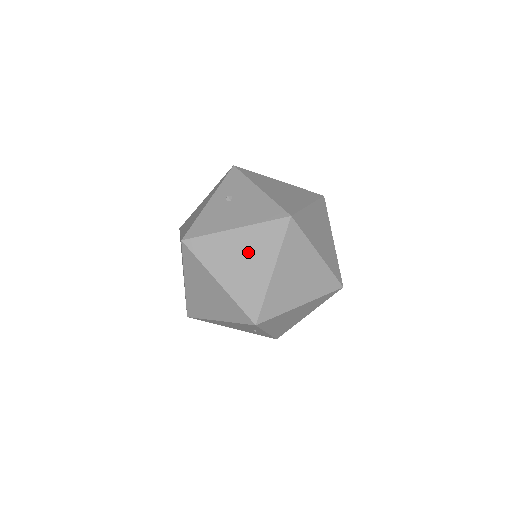
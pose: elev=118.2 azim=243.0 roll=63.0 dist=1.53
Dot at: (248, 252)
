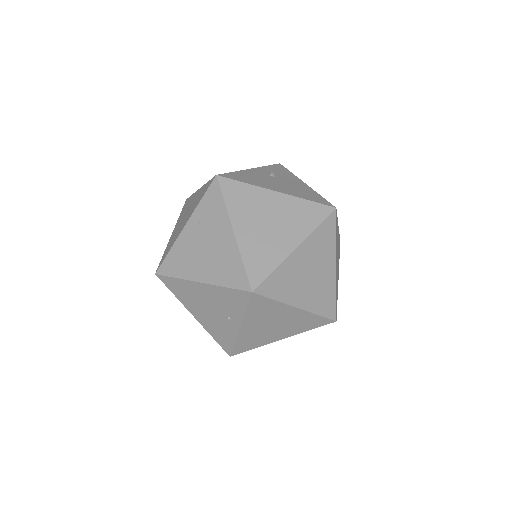
Dot at: (279, 218)
